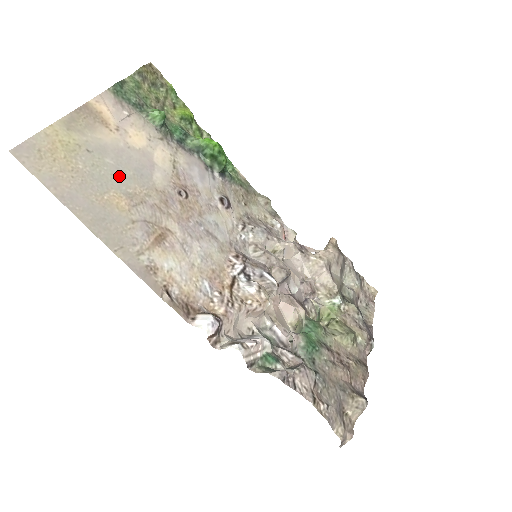
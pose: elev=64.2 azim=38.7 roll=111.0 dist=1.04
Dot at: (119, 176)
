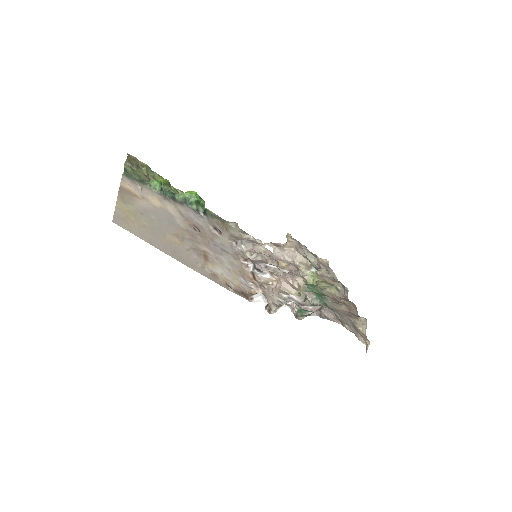
Dot at: (164, 225)
